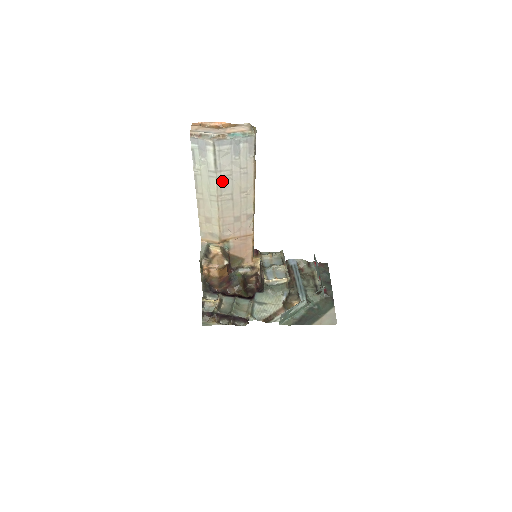
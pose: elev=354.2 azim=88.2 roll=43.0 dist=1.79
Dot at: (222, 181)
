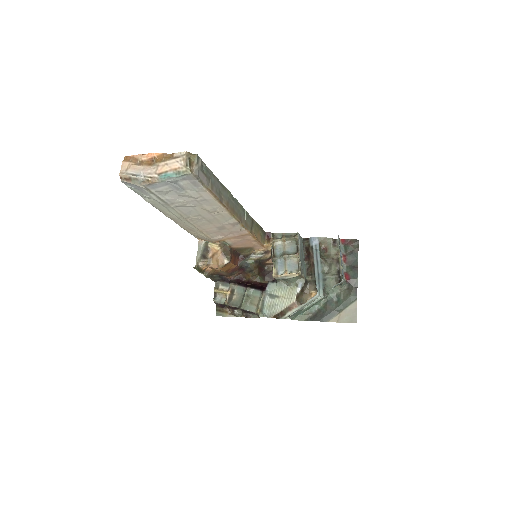
Dot at: (181, 209)
